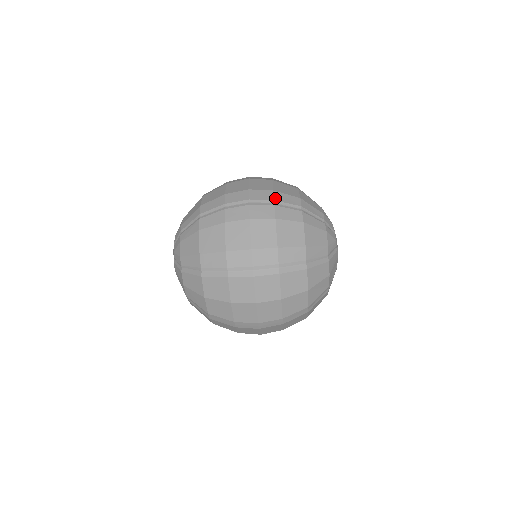
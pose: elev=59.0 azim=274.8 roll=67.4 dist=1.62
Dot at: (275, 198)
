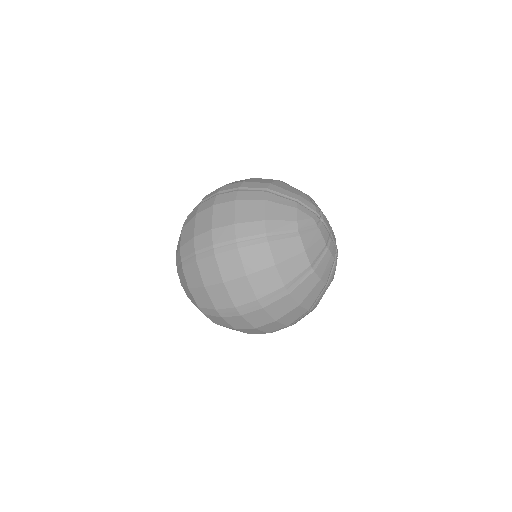
Dot at: (242, 186)
